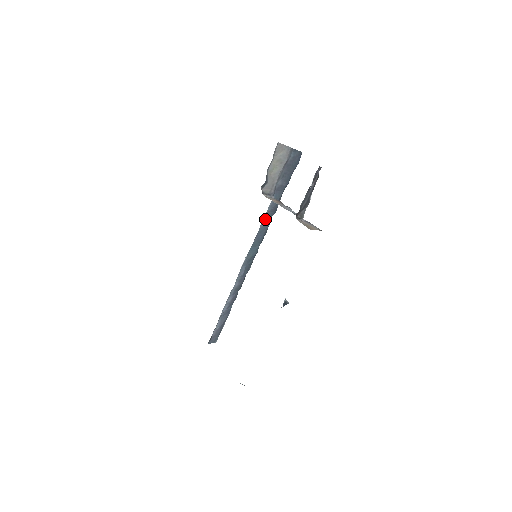
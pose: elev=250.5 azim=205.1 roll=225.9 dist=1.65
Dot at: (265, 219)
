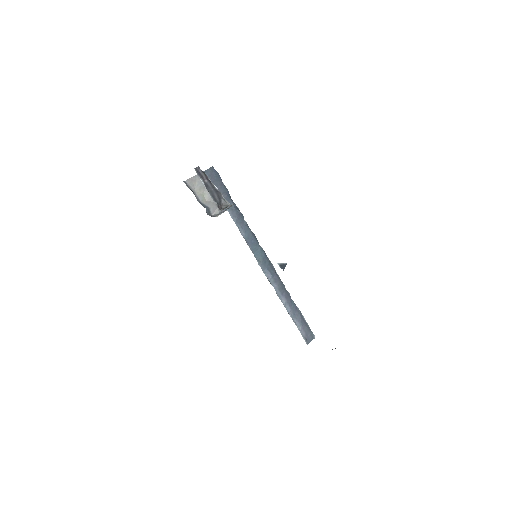
Dot at: (240, 228)
